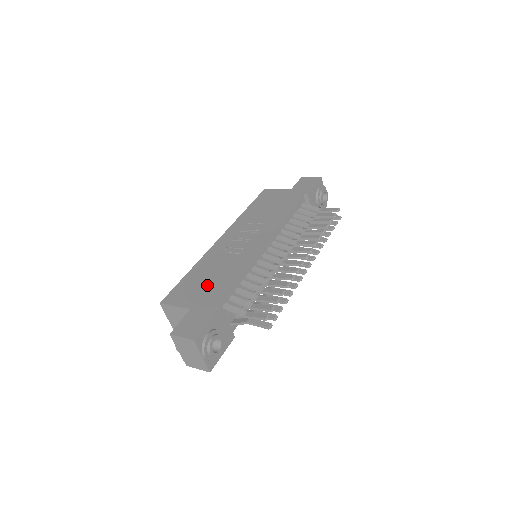
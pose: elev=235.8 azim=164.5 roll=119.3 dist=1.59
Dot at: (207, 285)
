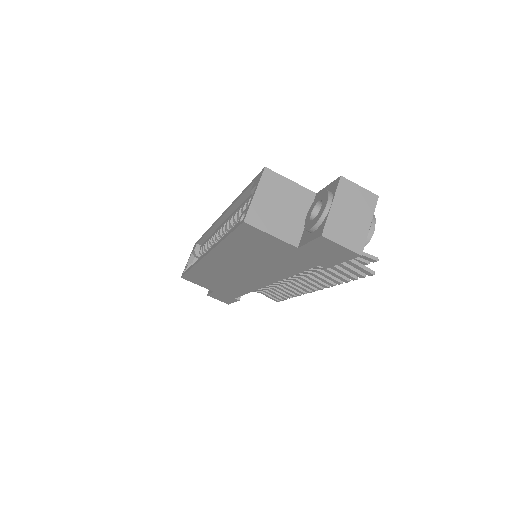
Dot at: occluded
